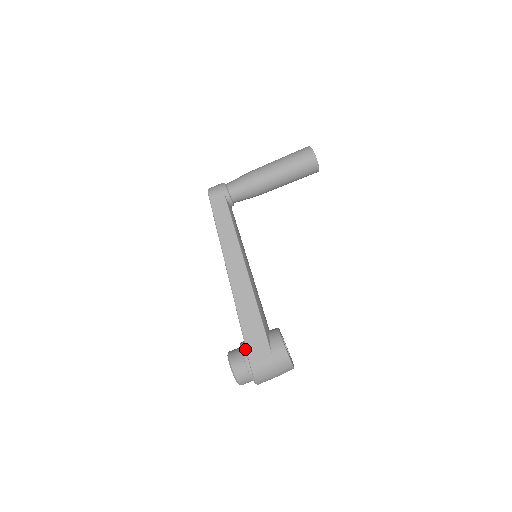
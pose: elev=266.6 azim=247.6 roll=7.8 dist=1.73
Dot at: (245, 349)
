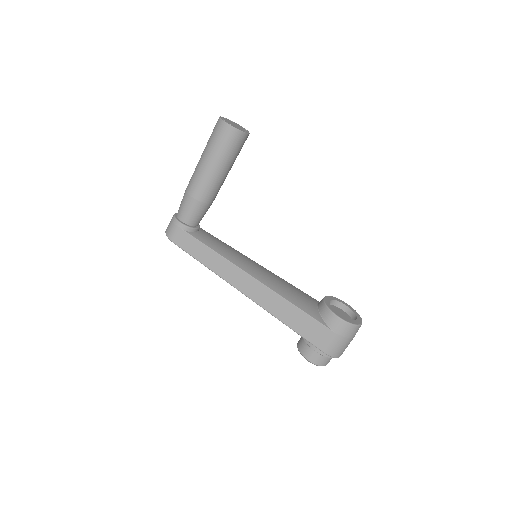
Dot at: occluded
